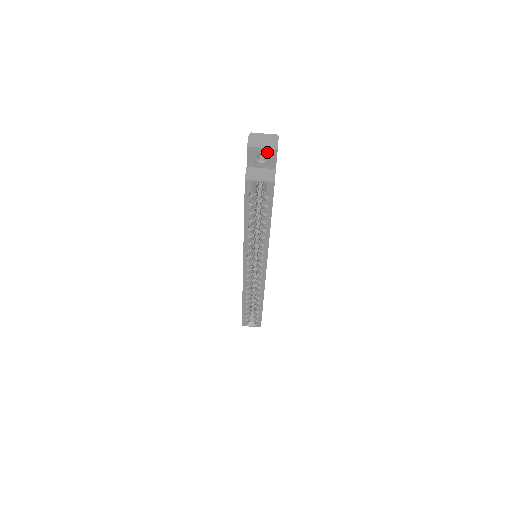
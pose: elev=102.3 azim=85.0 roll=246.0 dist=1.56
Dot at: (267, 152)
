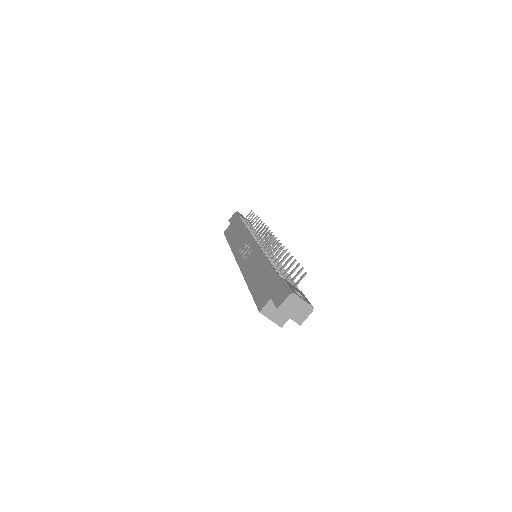
Dot at: (291, 318)
